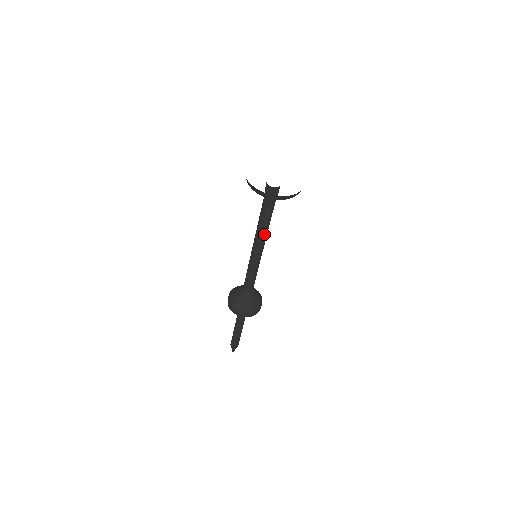
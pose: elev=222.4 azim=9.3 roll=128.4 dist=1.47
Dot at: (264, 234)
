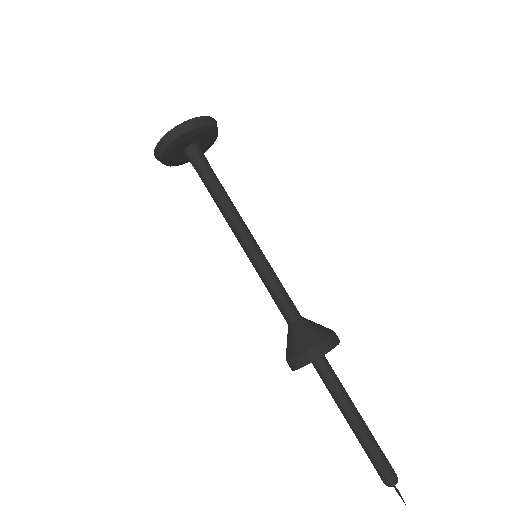
Dot at: (229, 212)
